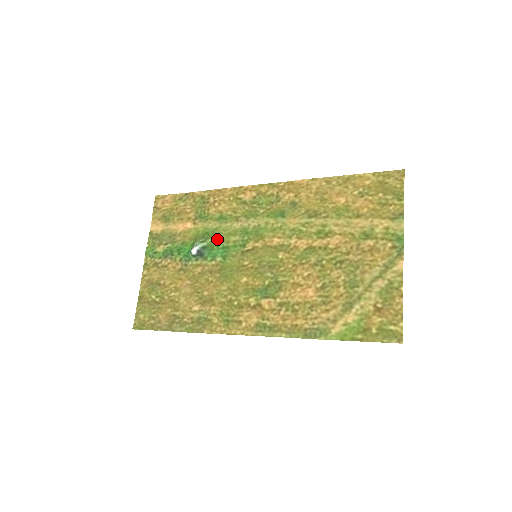
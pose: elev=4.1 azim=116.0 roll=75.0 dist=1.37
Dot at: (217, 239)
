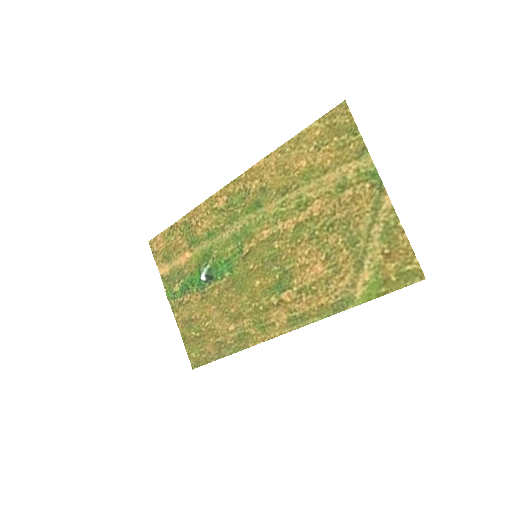
Dot at: (216, 256)
